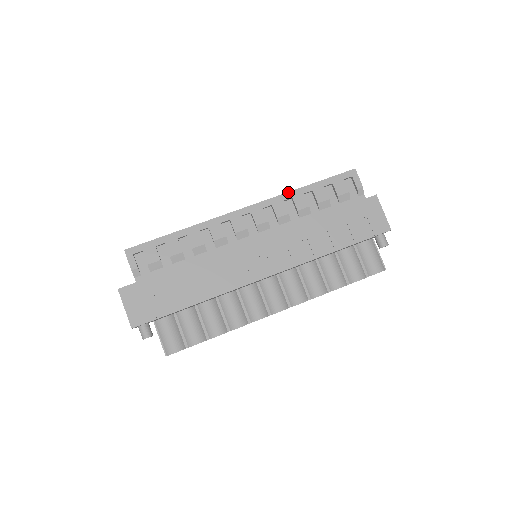
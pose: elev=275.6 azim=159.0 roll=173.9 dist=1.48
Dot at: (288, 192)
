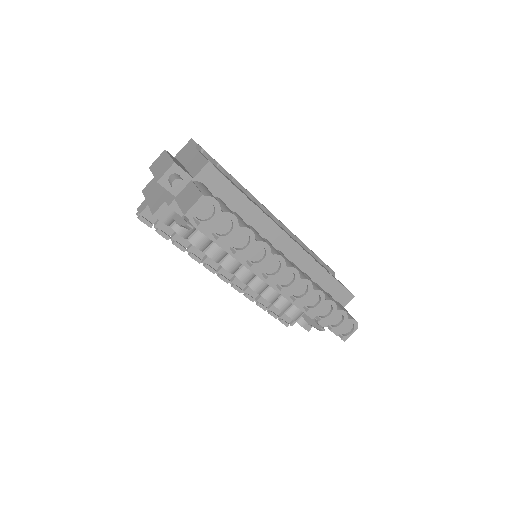
Dot at: occluded
